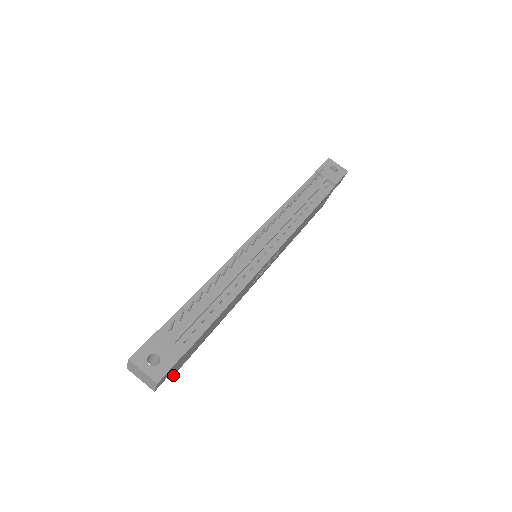
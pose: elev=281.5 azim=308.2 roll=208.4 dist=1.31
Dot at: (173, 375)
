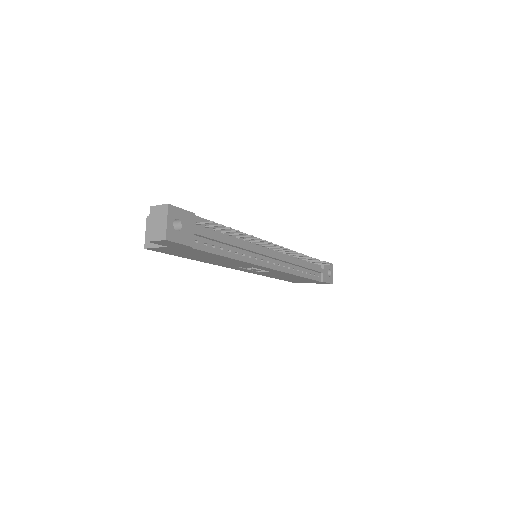
Dot at: (150, 249)
